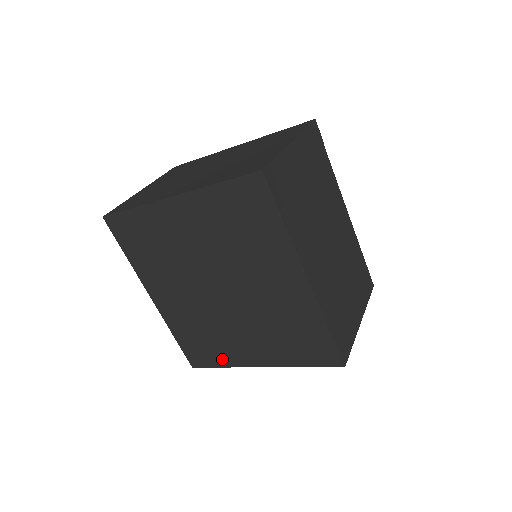
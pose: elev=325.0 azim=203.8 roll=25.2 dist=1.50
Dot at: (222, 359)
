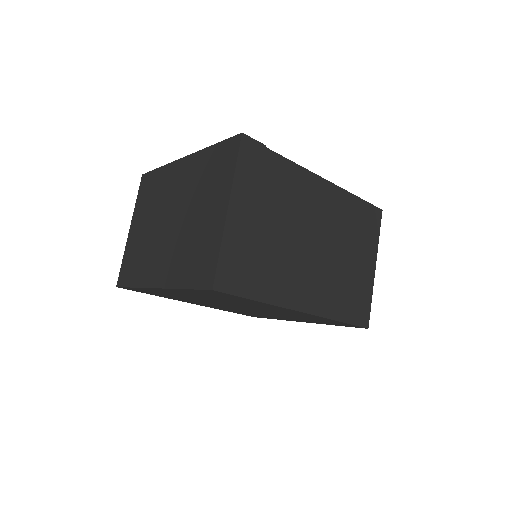
Dot at: (272, 318)
